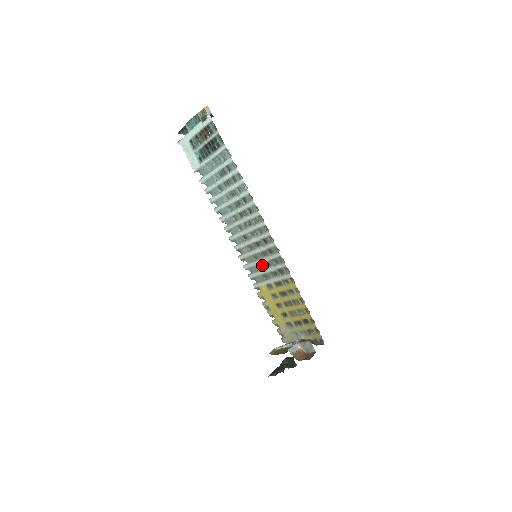
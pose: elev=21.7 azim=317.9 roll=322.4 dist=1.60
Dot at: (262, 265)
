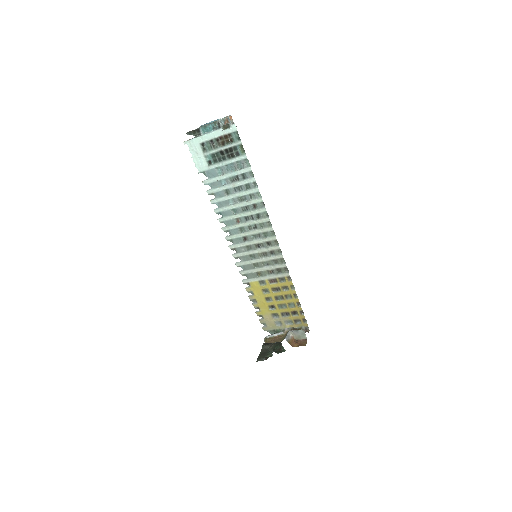
Dot at: (259, 264)
